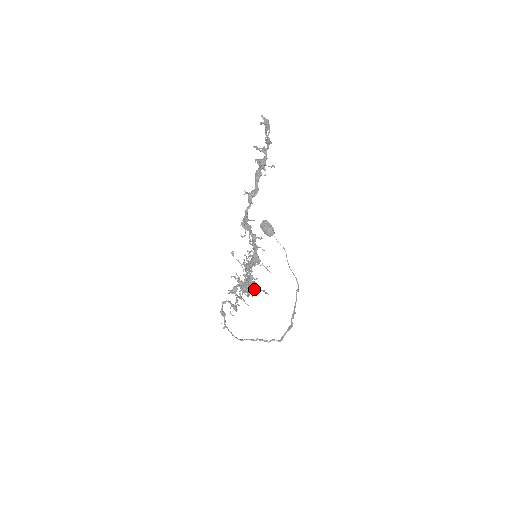
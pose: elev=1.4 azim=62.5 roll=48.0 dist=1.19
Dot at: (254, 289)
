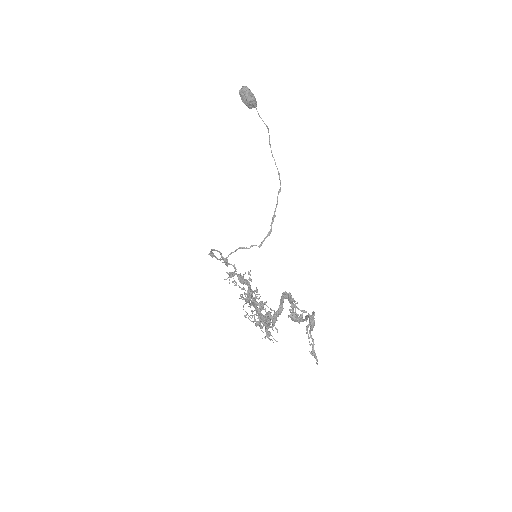
Dot at: occluded
